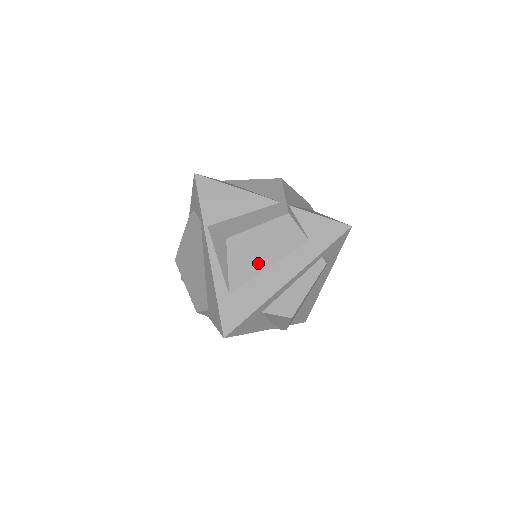
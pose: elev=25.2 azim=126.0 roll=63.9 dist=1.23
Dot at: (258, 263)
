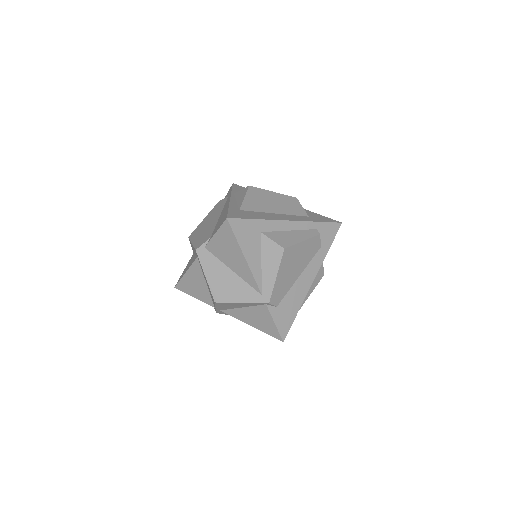
Dot at: (267, 207)
